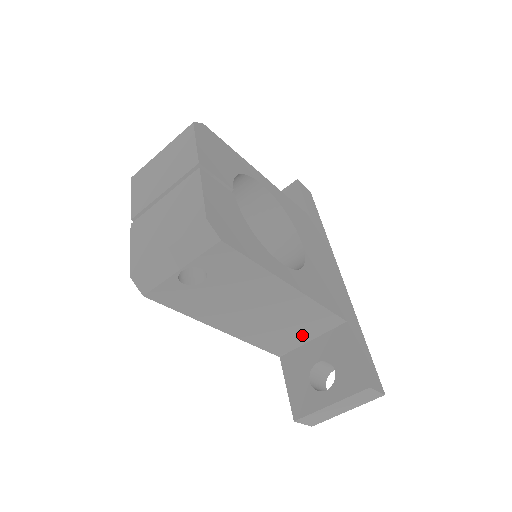
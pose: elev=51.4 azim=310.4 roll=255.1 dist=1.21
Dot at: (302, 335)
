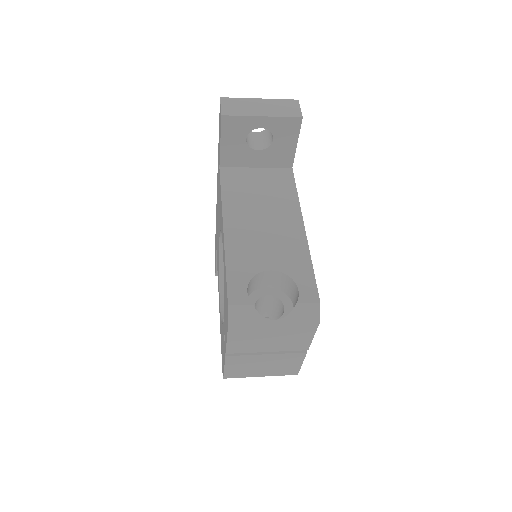
Dot at: occluded
